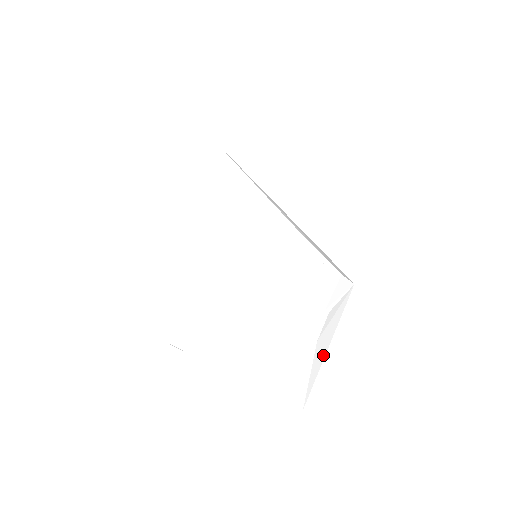
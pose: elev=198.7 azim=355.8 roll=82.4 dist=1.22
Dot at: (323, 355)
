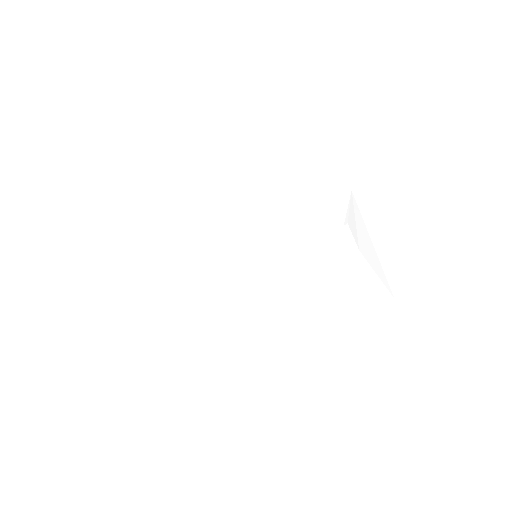
Dot at: (376, 258)
